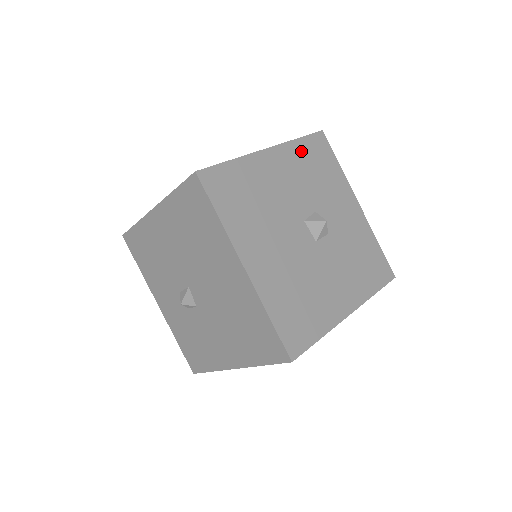
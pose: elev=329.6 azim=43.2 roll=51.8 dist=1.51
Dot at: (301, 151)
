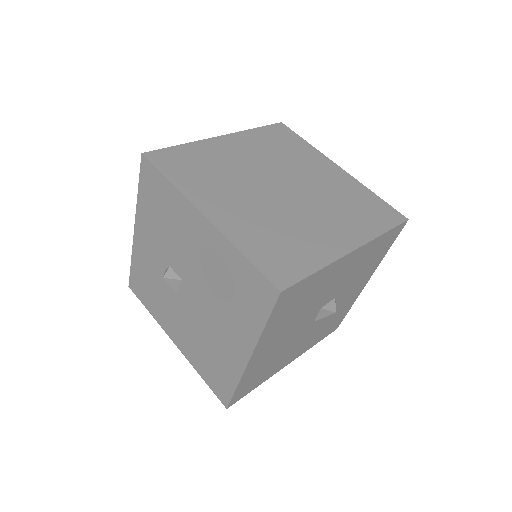
Dot at: (375, 245)
